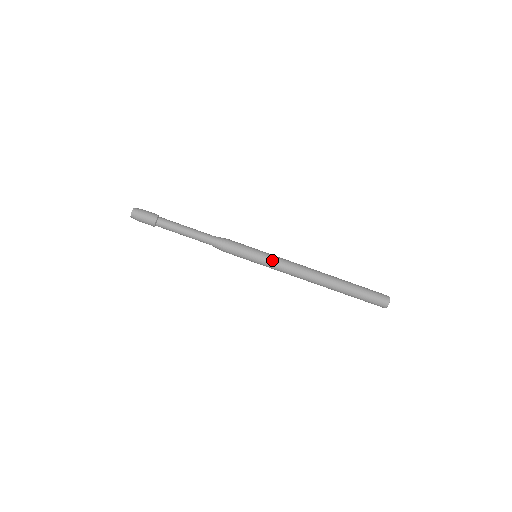
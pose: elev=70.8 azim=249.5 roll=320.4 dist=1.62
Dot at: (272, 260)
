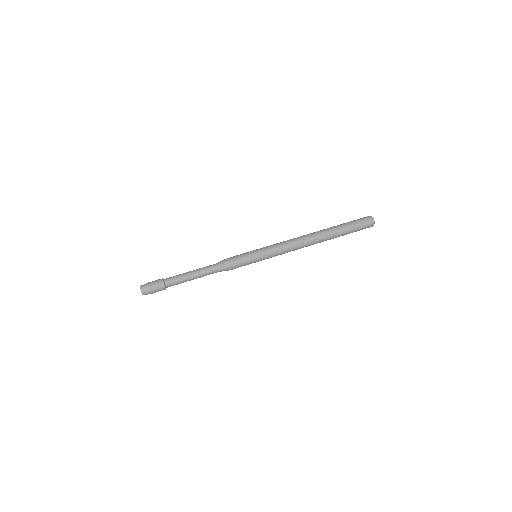
Dot at: (268, 247)
